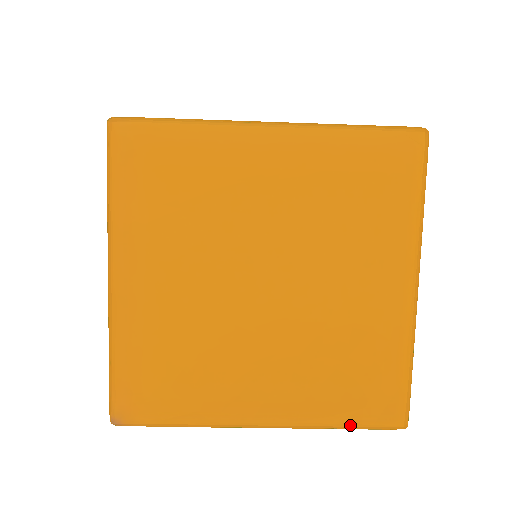
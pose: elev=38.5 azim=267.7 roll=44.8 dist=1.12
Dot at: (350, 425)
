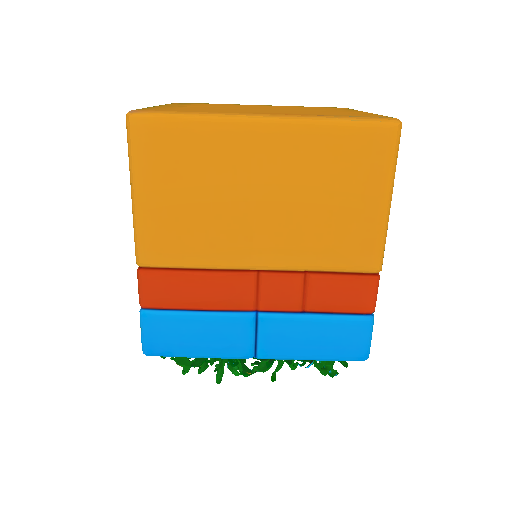
Dot at: (346, 117)
